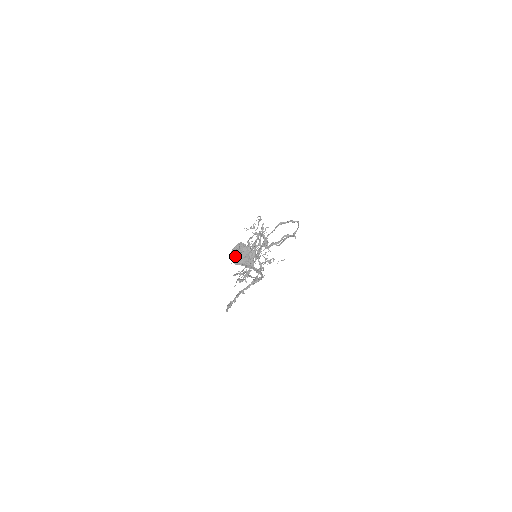
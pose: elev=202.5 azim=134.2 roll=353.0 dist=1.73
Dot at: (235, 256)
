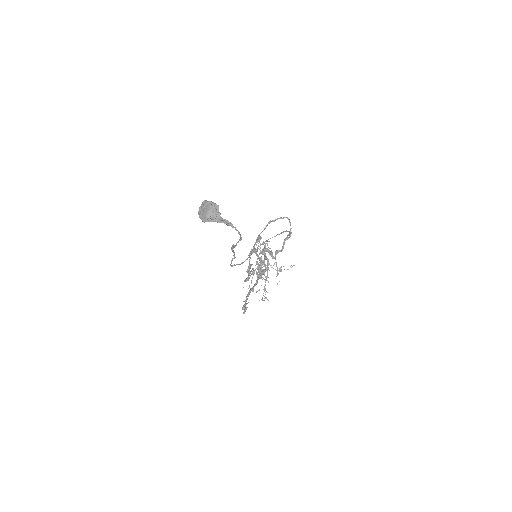
Dot at: (202, 214)
